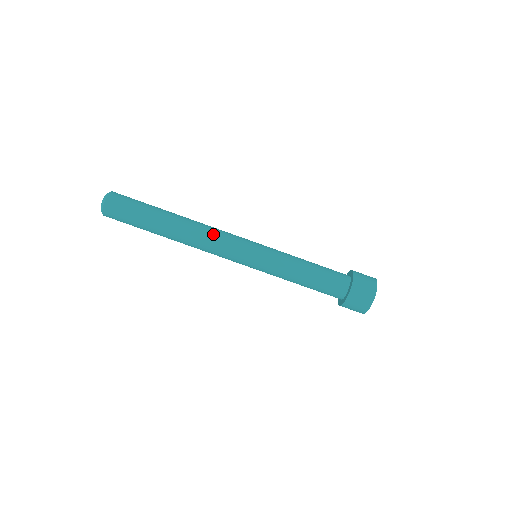
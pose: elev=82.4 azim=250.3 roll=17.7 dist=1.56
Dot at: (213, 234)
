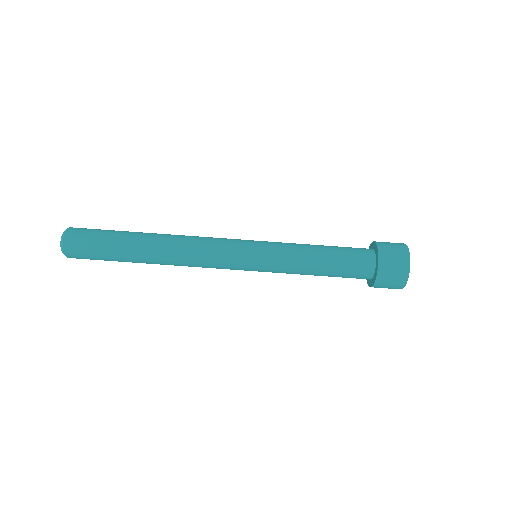
Dot at: (200, 237)
